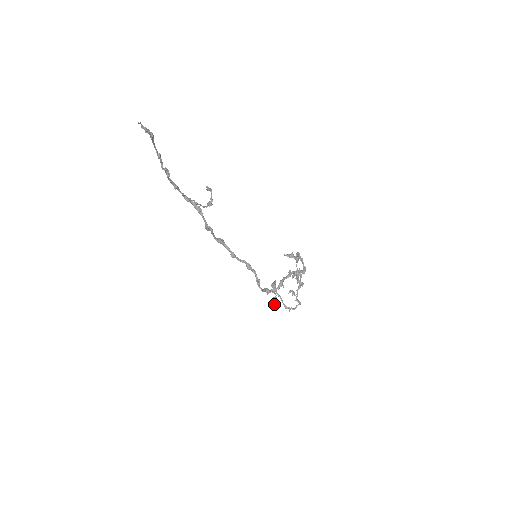
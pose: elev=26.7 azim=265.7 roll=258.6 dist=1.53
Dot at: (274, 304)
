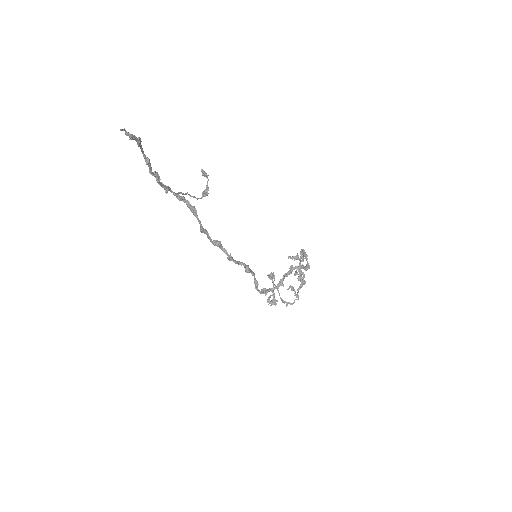
Dot at: (271, 302)
